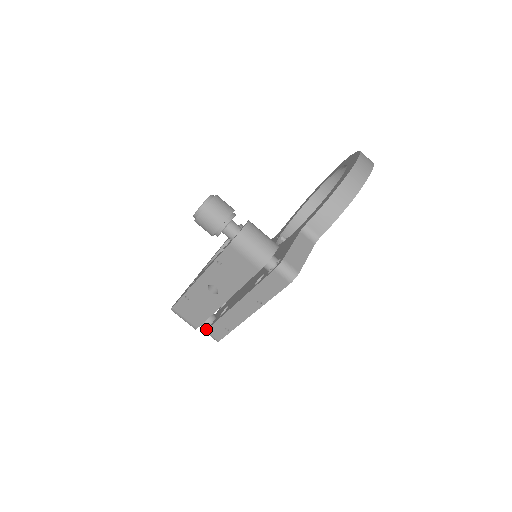
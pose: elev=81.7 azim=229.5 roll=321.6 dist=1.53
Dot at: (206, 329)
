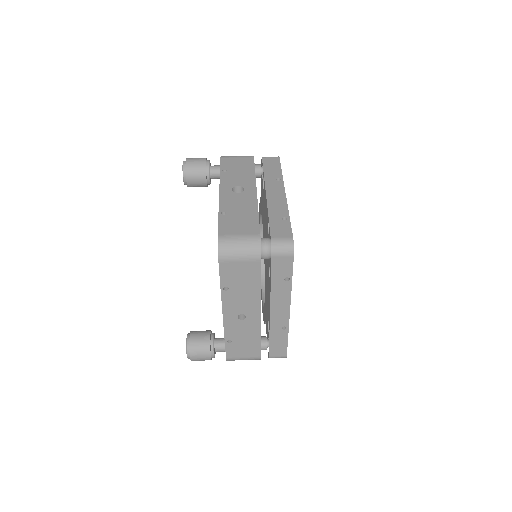
Dot at: (270, 240)
